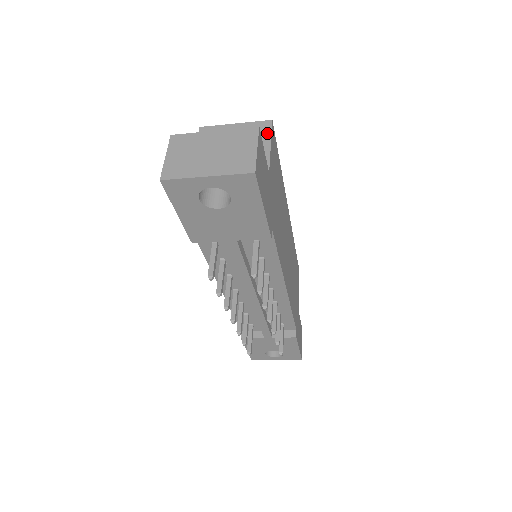
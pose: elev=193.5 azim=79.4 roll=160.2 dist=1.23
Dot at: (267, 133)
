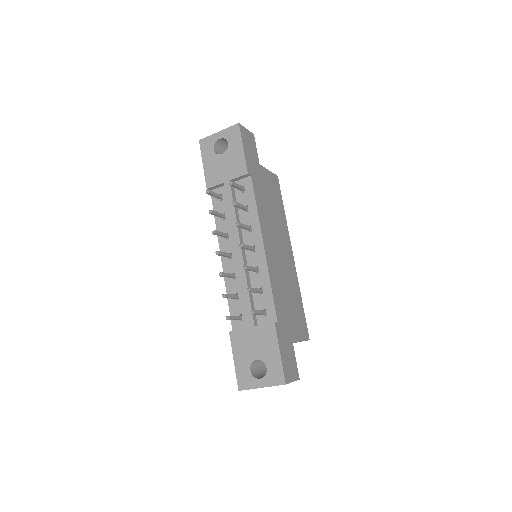
Dot at: occluded
